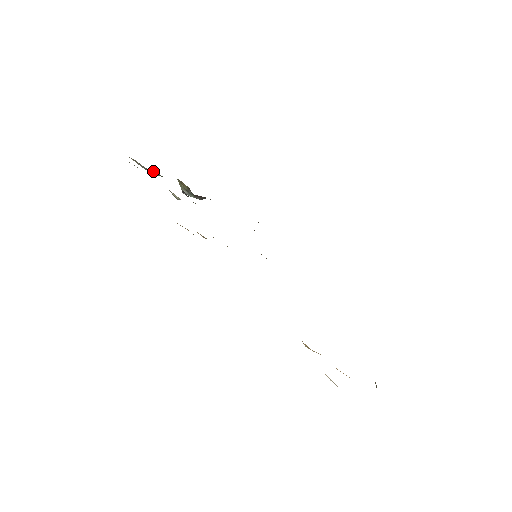
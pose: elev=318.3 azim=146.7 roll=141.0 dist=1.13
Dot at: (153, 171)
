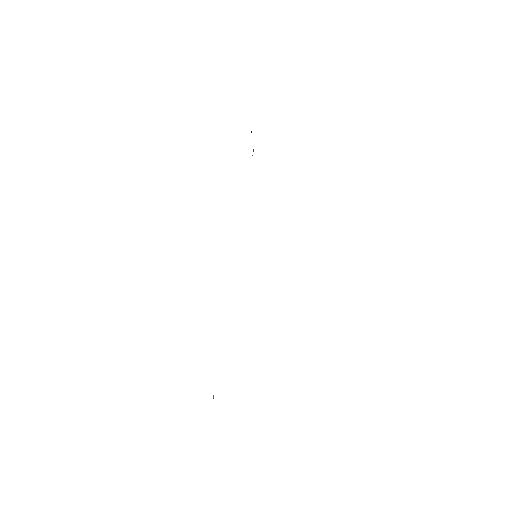
Dot at: occluded
